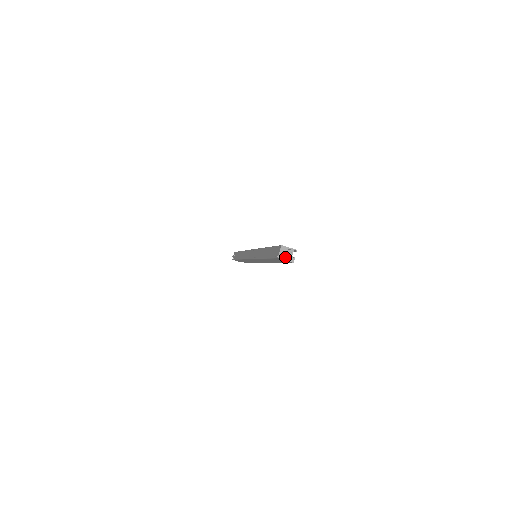
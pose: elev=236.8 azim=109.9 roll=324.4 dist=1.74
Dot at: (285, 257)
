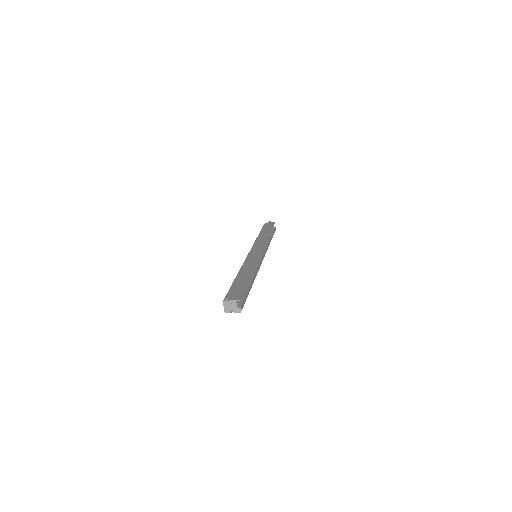
Dot at: (231, 309)
